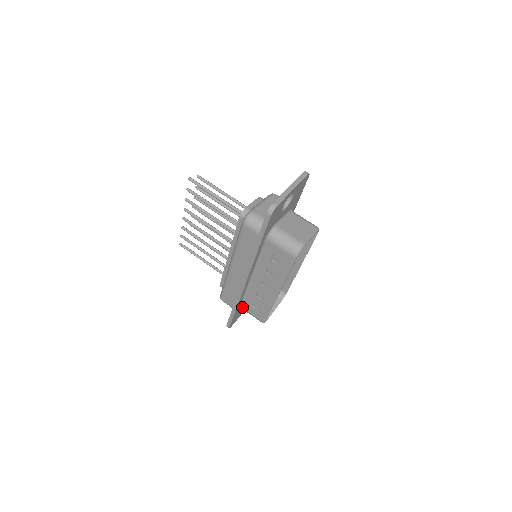
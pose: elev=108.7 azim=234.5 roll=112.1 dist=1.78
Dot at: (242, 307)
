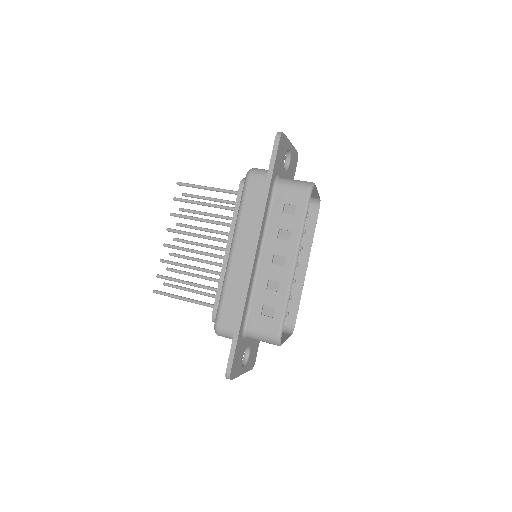
Dot at: (247, 326)
